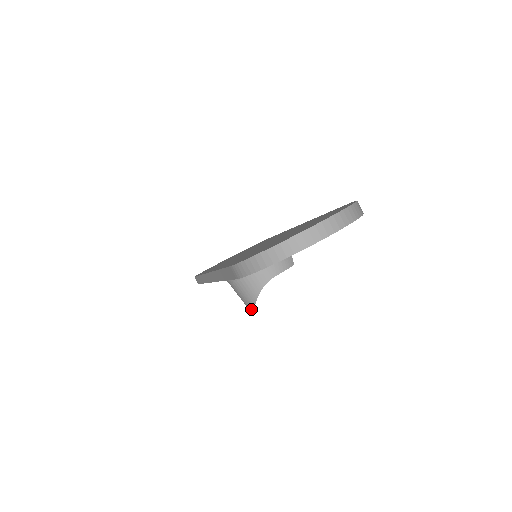
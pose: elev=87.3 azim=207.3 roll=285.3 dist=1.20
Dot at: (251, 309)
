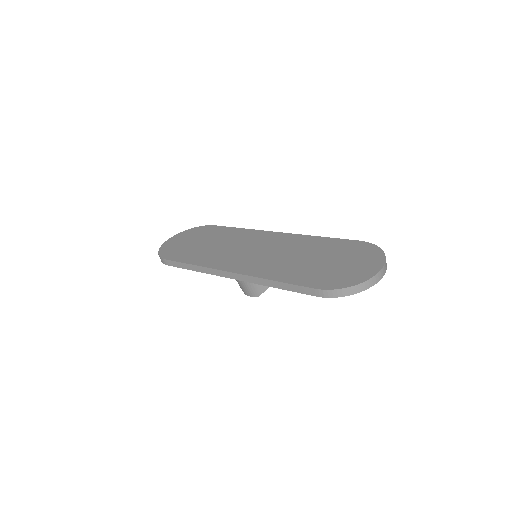
Dot at: occluded
